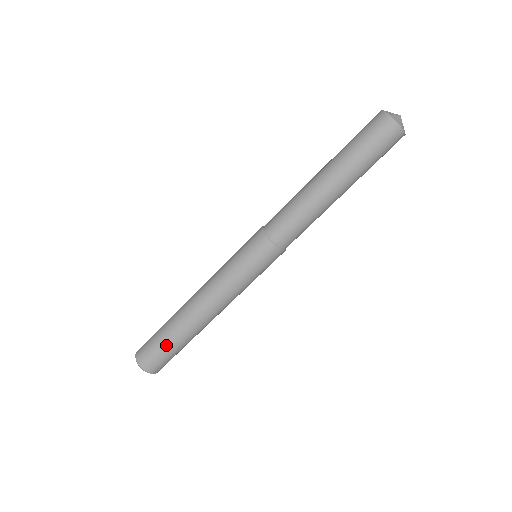
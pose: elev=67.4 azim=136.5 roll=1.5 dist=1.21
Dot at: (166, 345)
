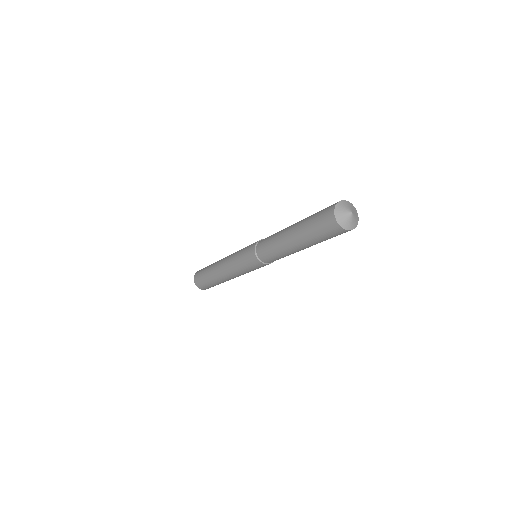
Dot at: occluded
